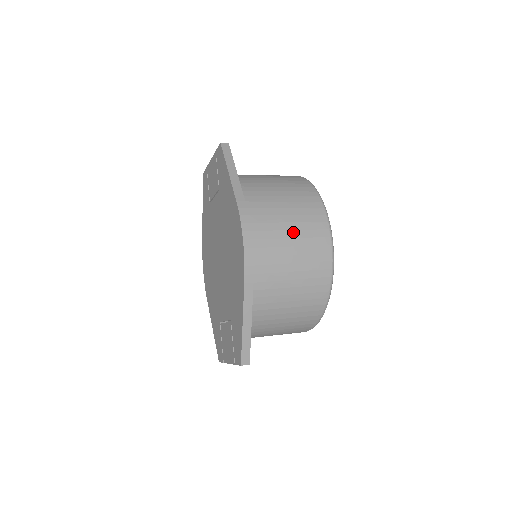
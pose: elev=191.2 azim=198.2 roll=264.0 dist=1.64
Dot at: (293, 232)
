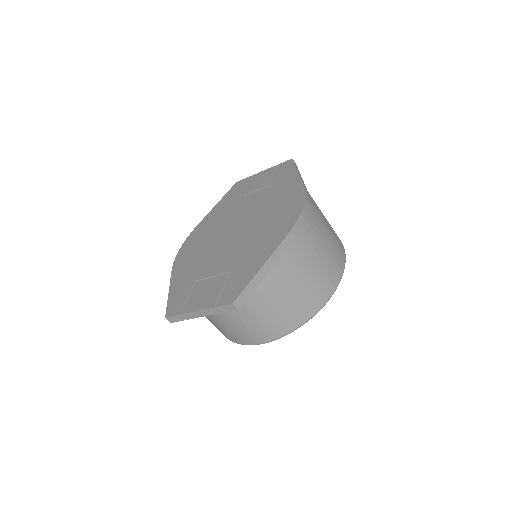
Dot at: (328, 238)
